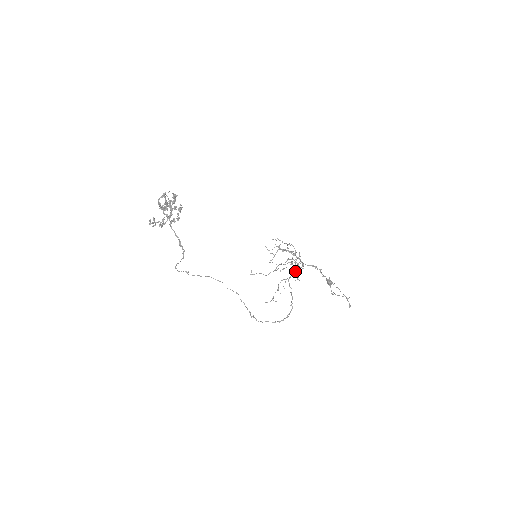
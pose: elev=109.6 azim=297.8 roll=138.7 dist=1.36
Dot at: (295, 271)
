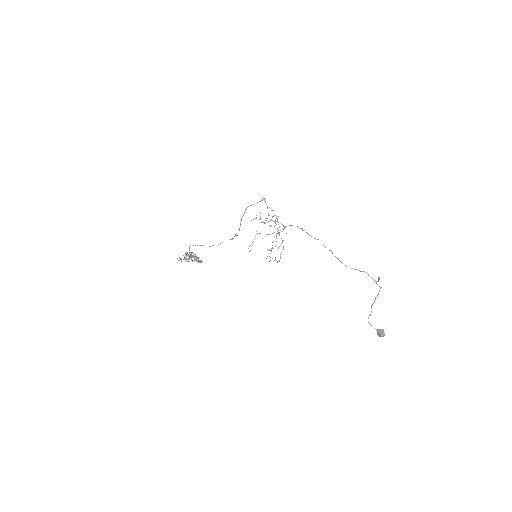
Dot at: (275, 222)
